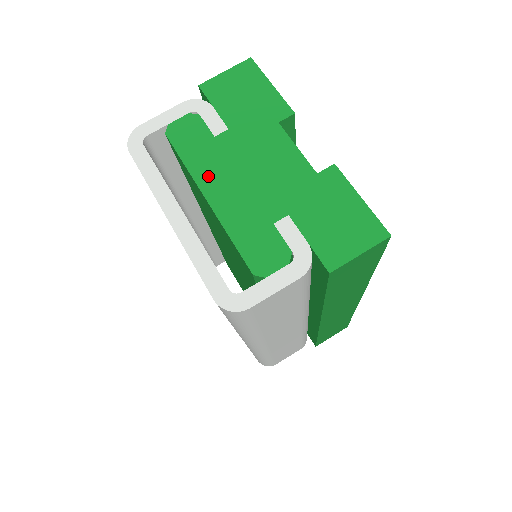
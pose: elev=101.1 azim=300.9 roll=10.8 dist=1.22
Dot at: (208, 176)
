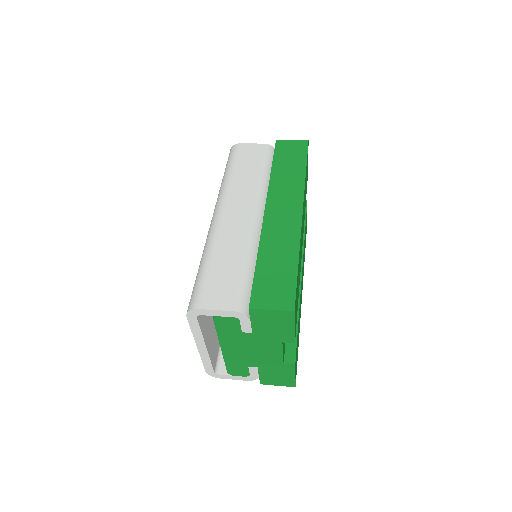
Dot at: occluded
